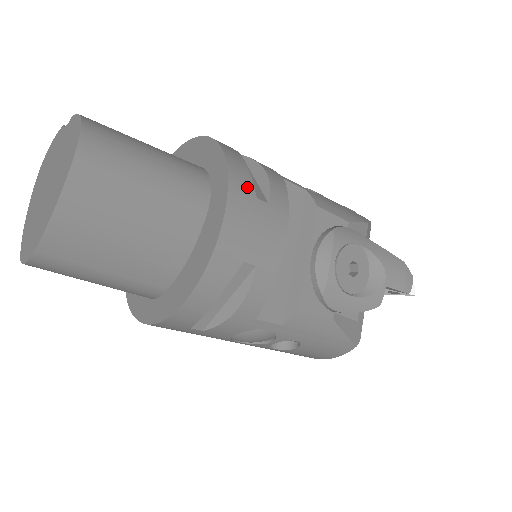
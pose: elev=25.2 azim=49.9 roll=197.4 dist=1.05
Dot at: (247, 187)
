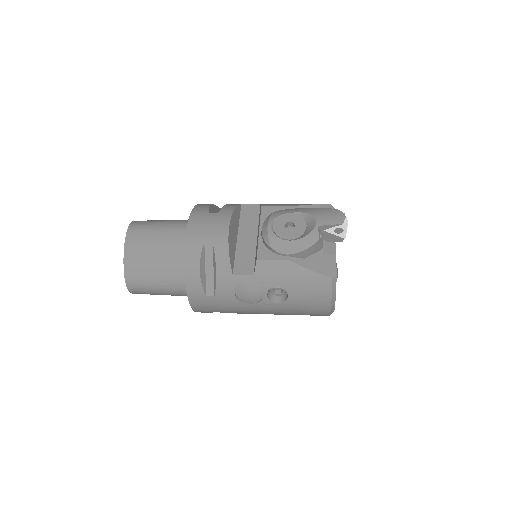
Dot at: (203, 211)
